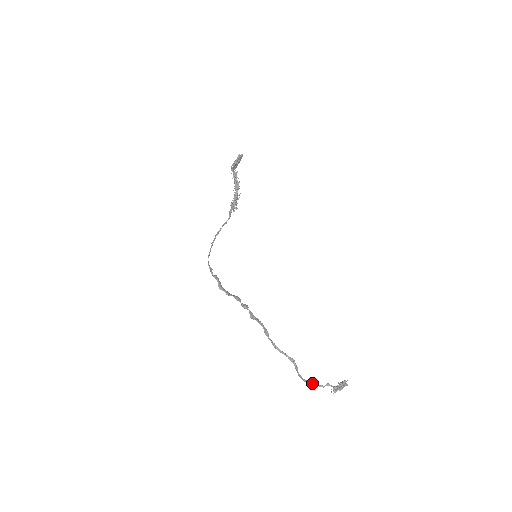
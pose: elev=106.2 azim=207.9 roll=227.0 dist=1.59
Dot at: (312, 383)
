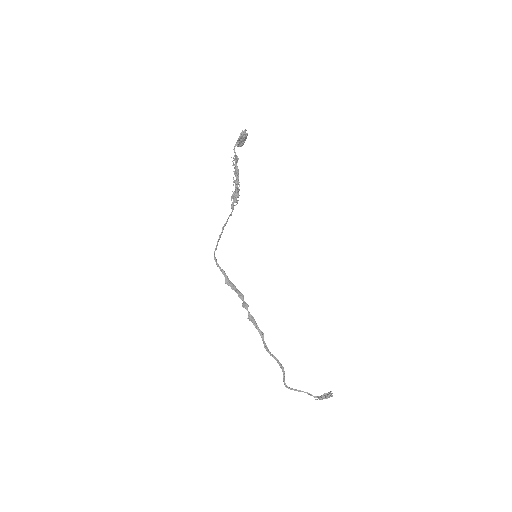
Dot at: (296, 390)
